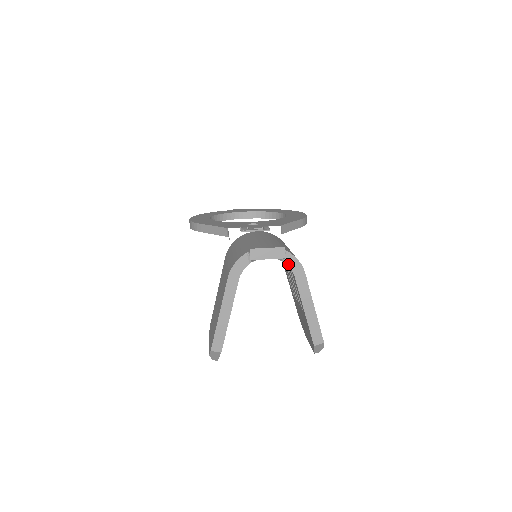
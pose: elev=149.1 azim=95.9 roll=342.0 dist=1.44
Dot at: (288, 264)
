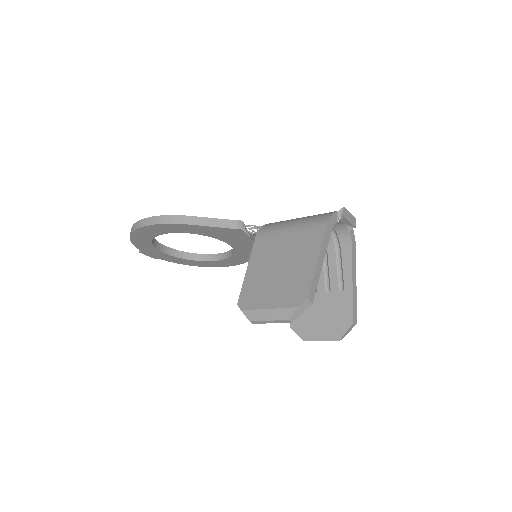
Dot at: (351, 237)
